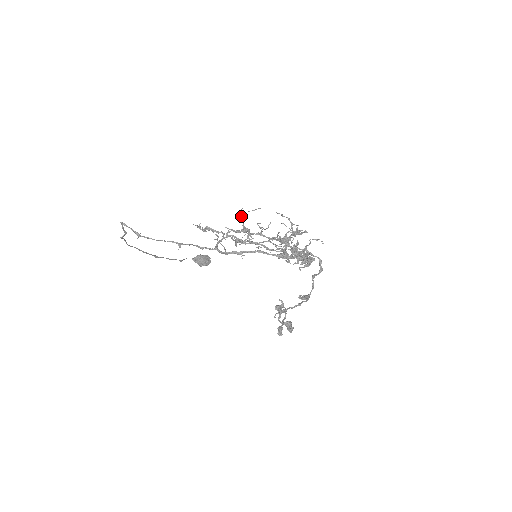
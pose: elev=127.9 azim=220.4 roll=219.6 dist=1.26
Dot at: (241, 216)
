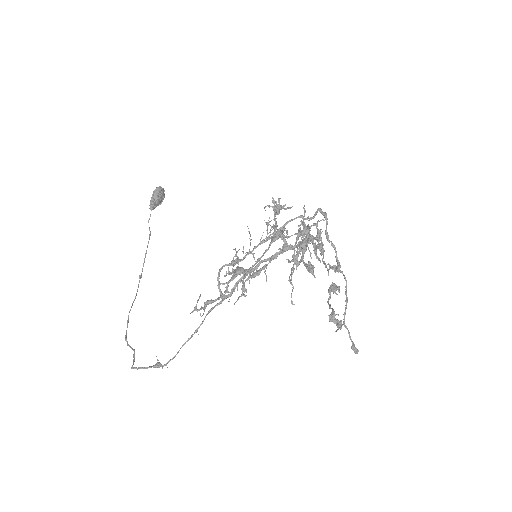
Dot at: occluded
